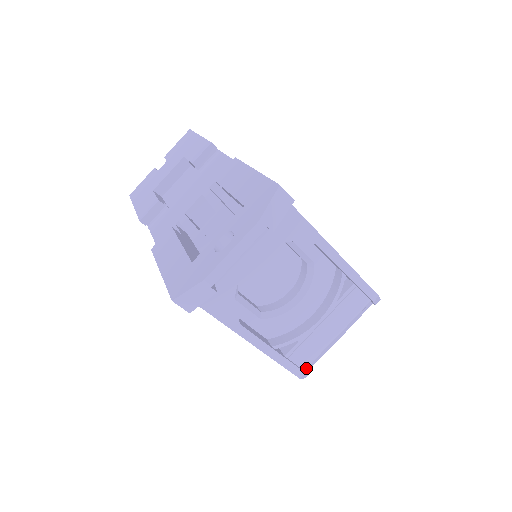
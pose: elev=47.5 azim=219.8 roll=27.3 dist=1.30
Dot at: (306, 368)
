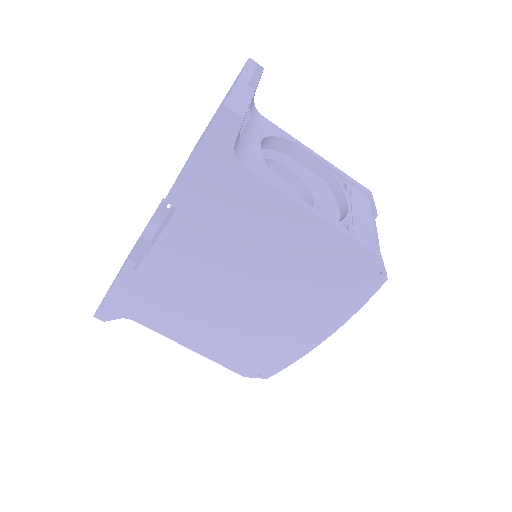
Dot at: occluded
